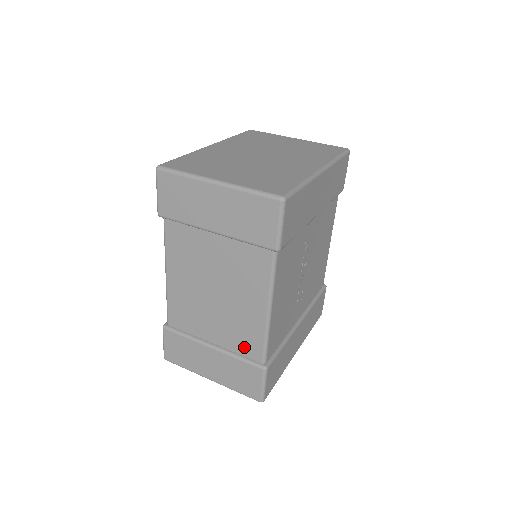
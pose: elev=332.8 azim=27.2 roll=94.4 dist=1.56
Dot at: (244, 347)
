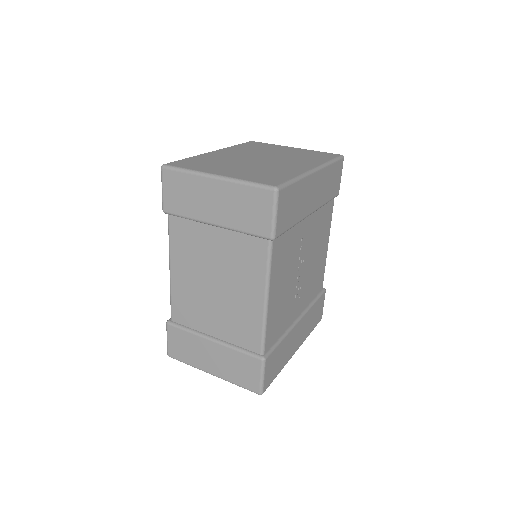
Dot at: (243, 338)
